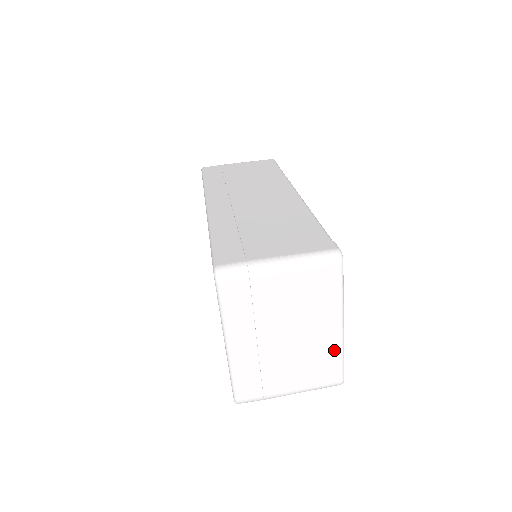
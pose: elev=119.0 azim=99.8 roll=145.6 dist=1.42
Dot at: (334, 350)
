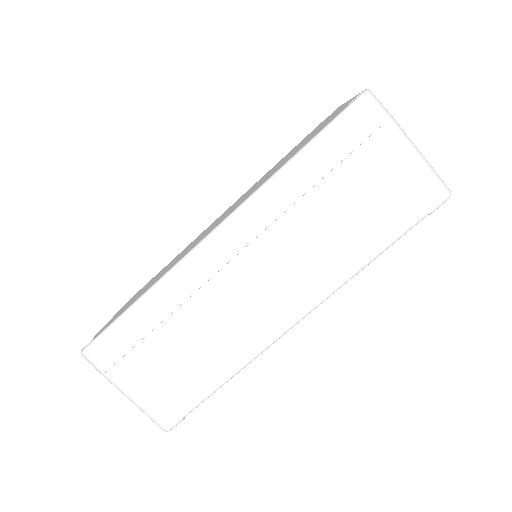
Dot at: occluded
